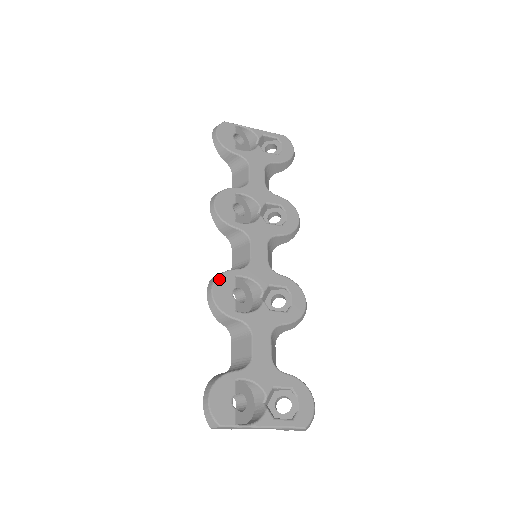
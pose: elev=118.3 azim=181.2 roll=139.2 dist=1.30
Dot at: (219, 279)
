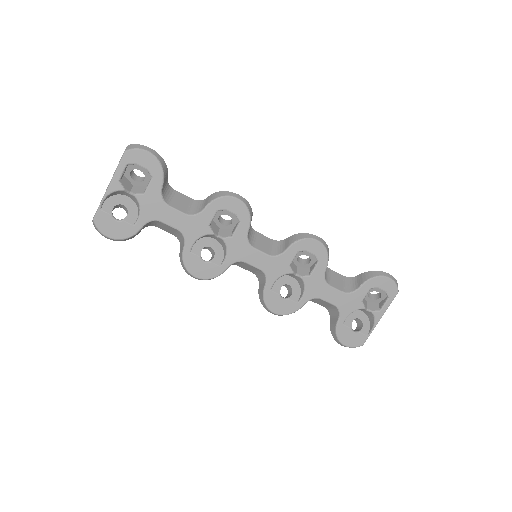
Dot at: (268, 304)
